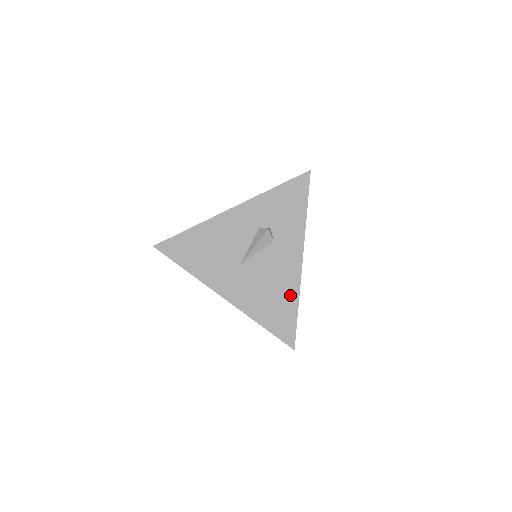
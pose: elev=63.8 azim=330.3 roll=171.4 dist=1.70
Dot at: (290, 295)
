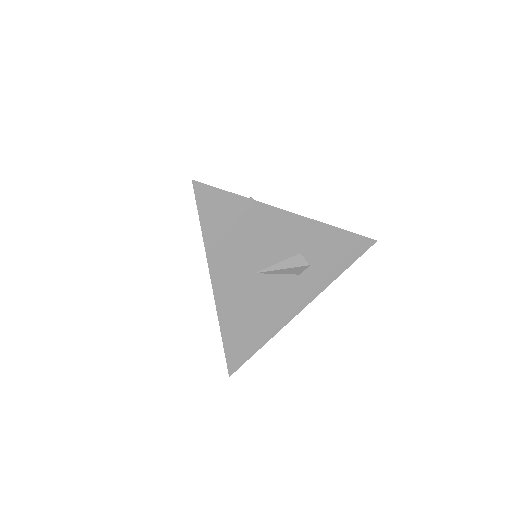
Dot at: (268, 330)
